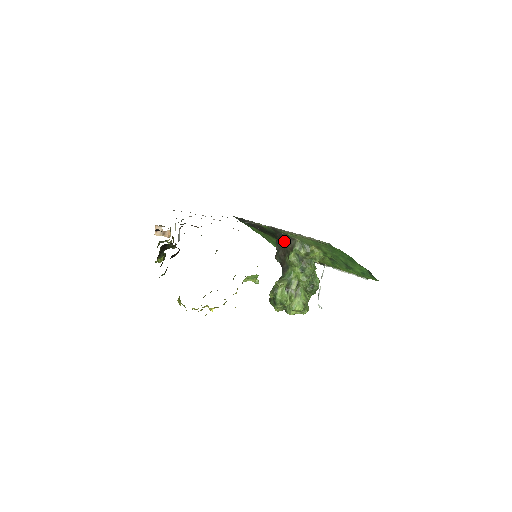
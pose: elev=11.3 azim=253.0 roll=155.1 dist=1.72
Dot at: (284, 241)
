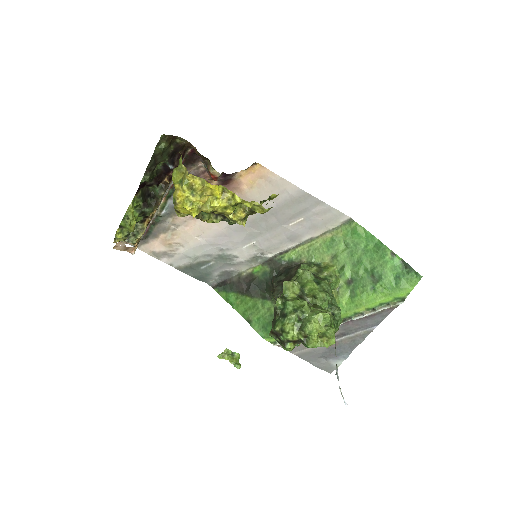
Dot at: (285, 271)
